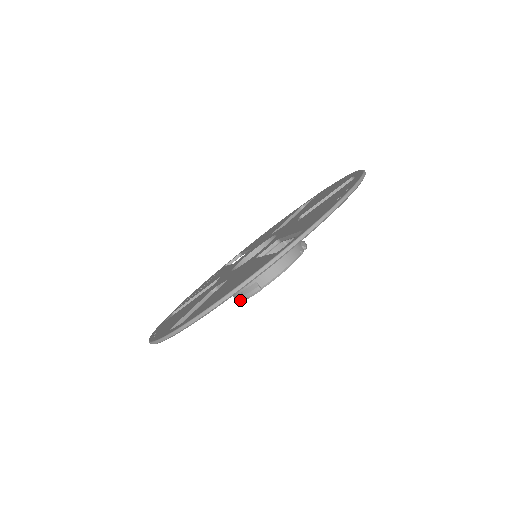
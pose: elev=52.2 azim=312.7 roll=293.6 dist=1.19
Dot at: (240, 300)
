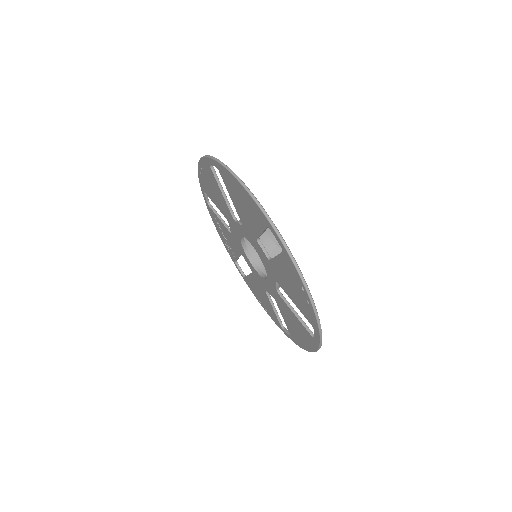
Dot at: occluded
